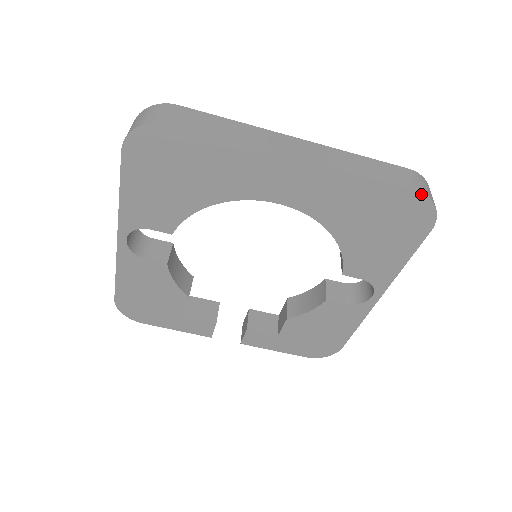
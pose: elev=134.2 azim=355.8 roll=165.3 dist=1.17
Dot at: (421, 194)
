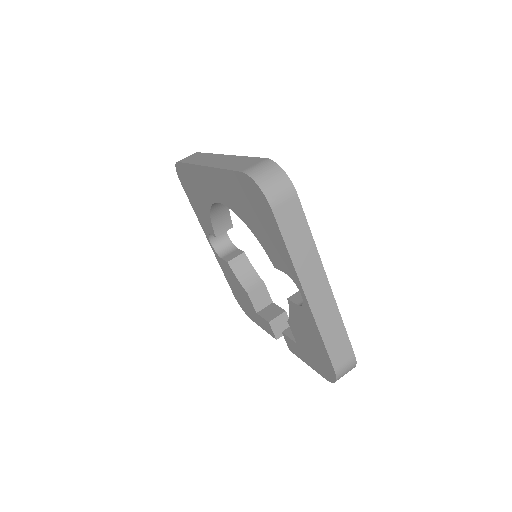
Dot at: (245, 174)
